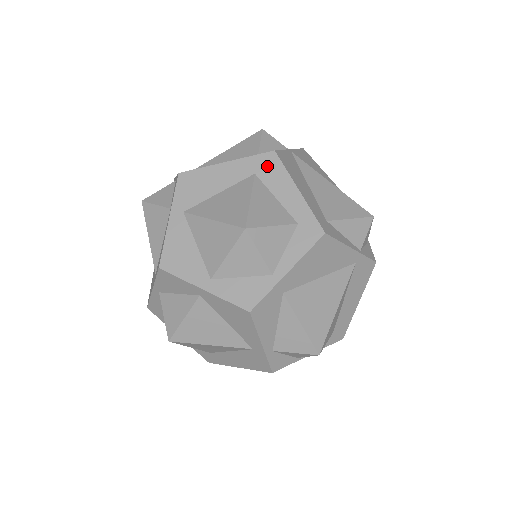
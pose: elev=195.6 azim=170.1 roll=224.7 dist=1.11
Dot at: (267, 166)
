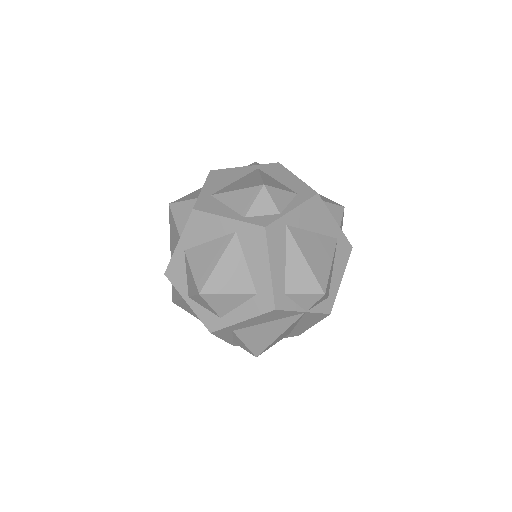
Dot at: occluded
